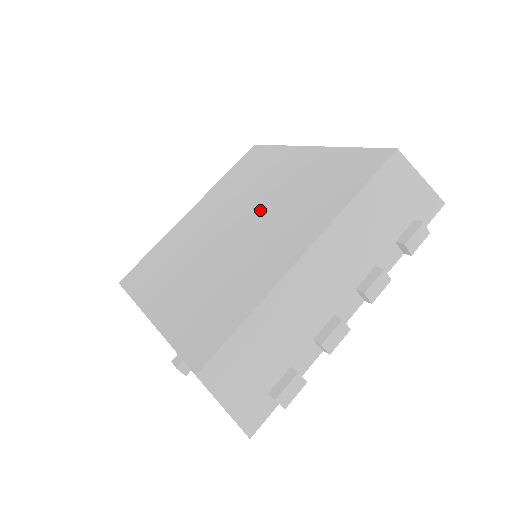
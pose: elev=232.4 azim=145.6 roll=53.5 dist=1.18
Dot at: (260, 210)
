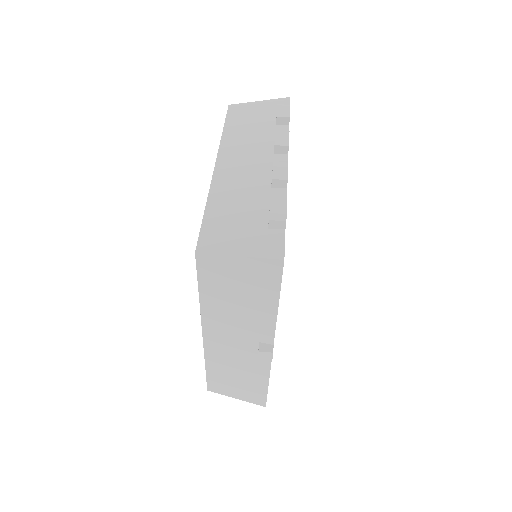
Dot at: occluded
